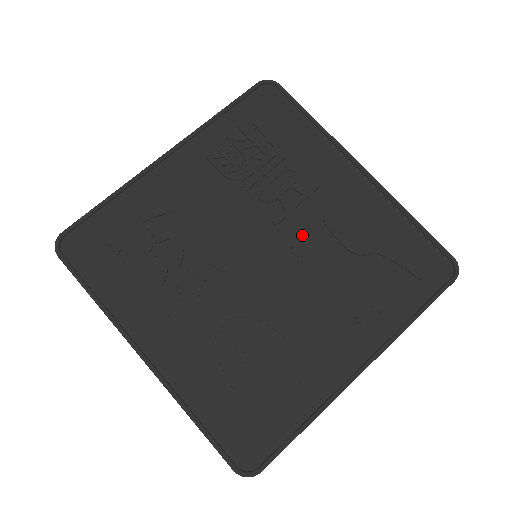
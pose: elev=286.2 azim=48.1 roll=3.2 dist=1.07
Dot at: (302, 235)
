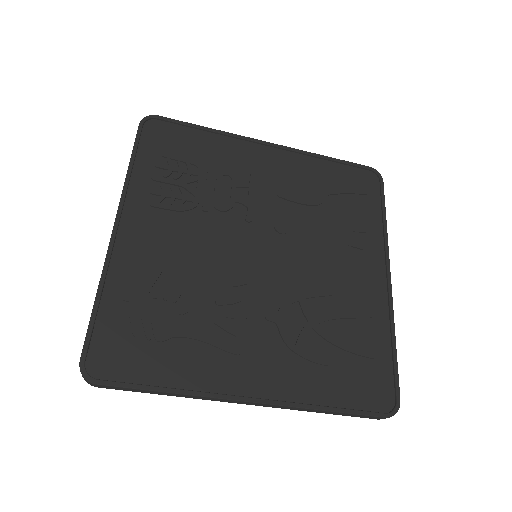
Dot at: (274, 217)
